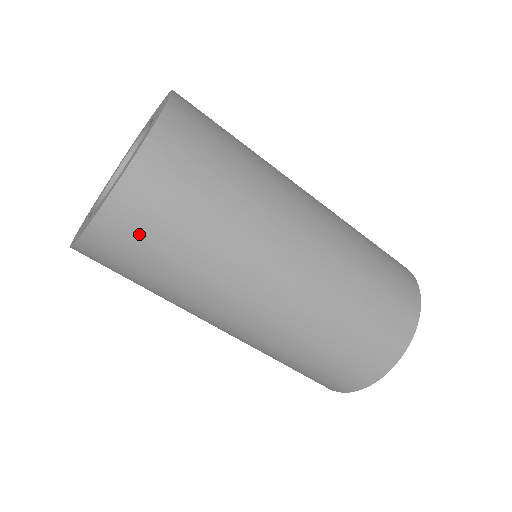
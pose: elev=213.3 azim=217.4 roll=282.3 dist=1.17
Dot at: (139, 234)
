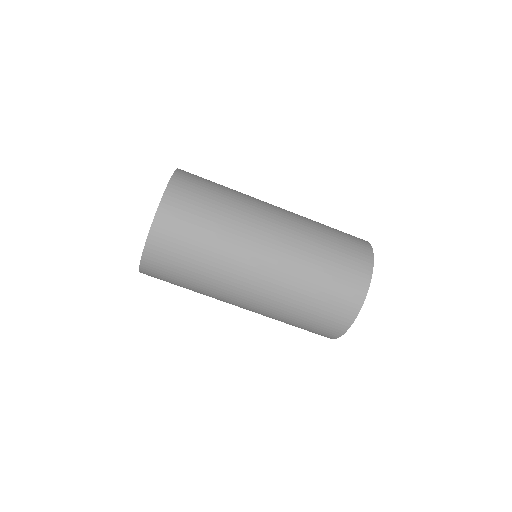
Dot at: (174, 240)
